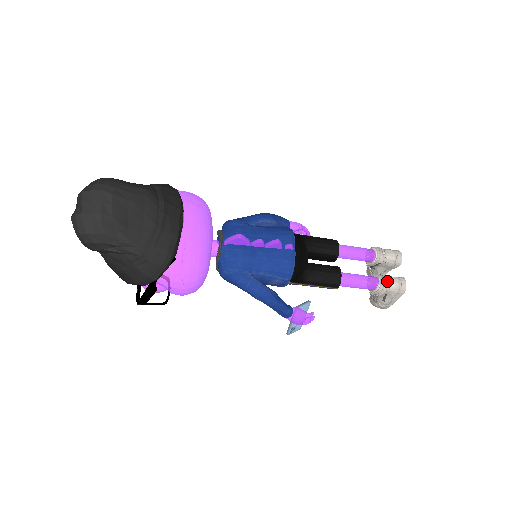
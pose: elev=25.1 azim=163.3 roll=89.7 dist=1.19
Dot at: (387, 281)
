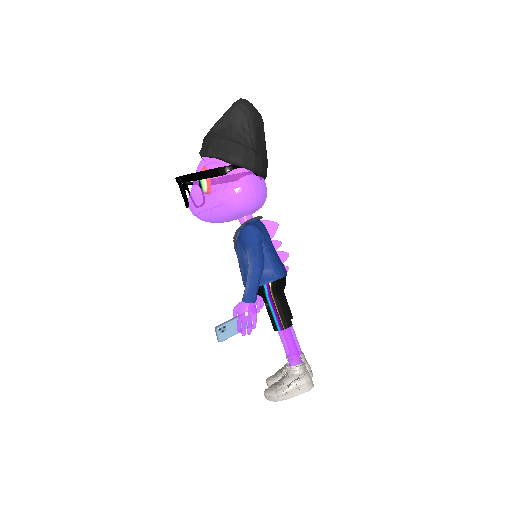
Dot at: occluded
